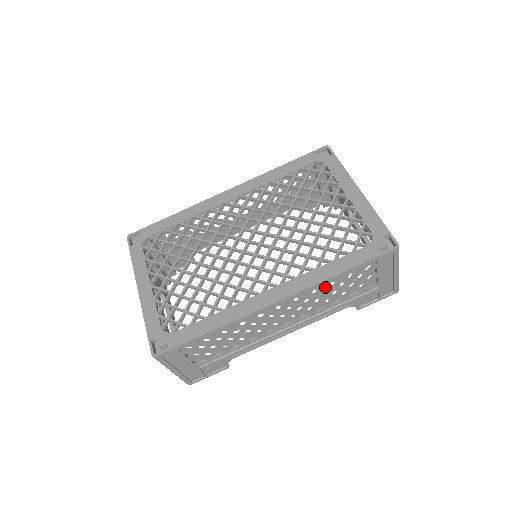
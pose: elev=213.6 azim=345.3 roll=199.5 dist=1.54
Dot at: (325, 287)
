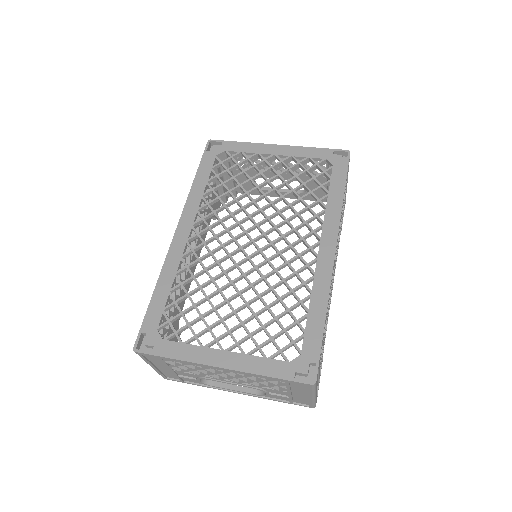
Dot at: occluded
